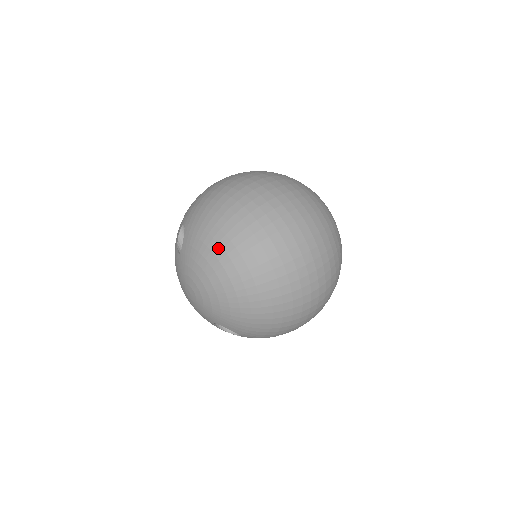
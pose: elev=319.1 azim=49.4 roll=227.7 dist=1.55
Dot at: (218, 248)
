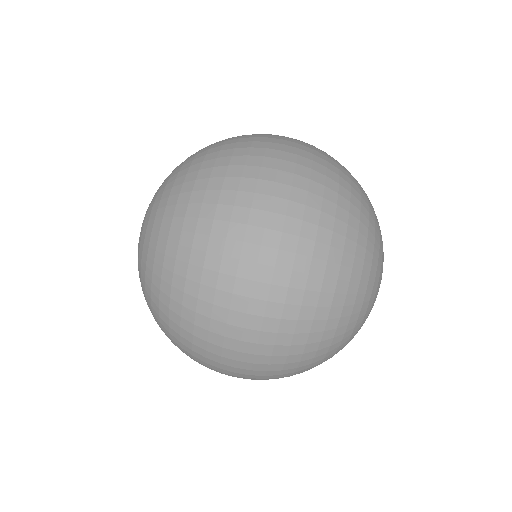
Dot at: (164, 202)
